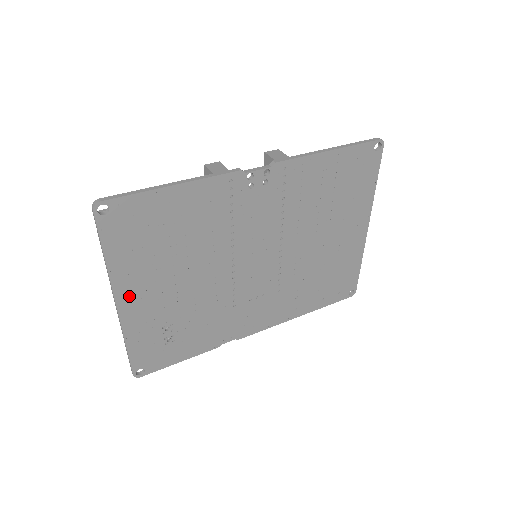
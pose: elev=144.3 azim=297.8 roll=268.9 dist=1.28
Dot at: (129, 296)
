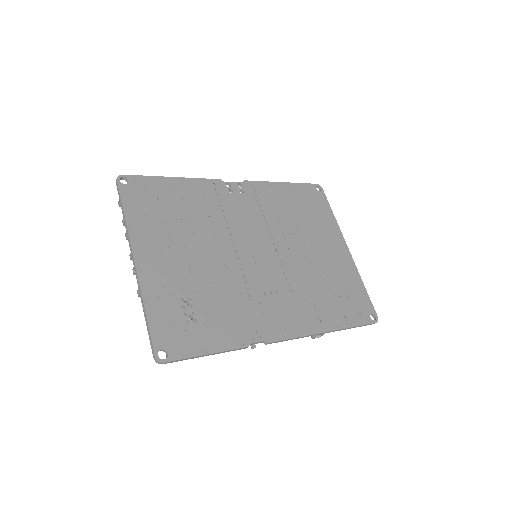
Dot at: (146, 255)
